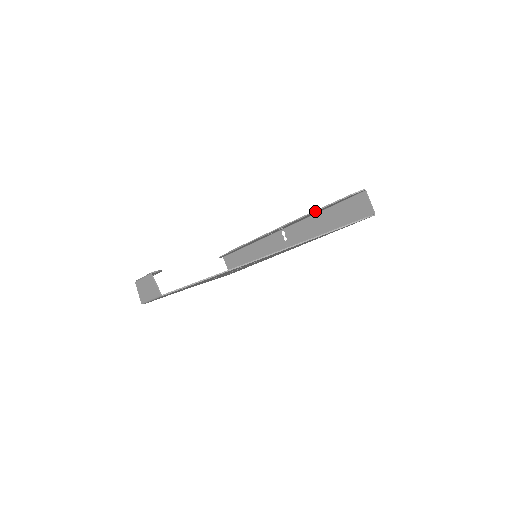
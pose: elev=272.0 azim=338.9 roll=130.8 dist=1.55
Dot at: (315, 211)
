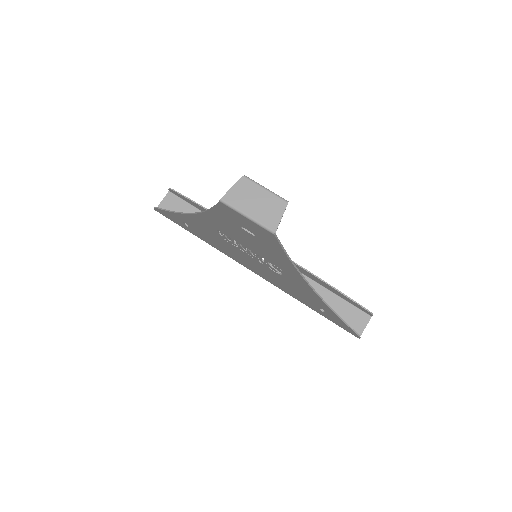
Dot at: (331, 286)
